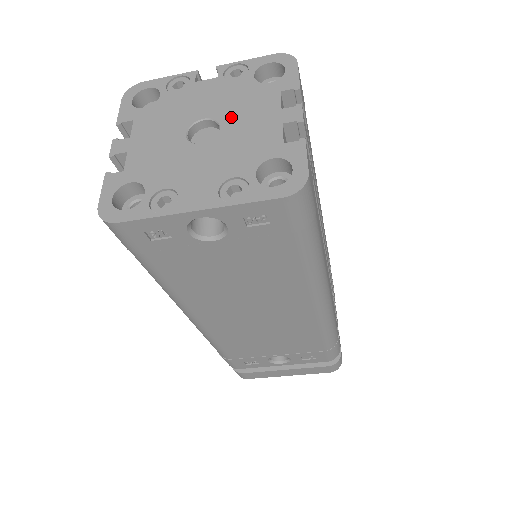
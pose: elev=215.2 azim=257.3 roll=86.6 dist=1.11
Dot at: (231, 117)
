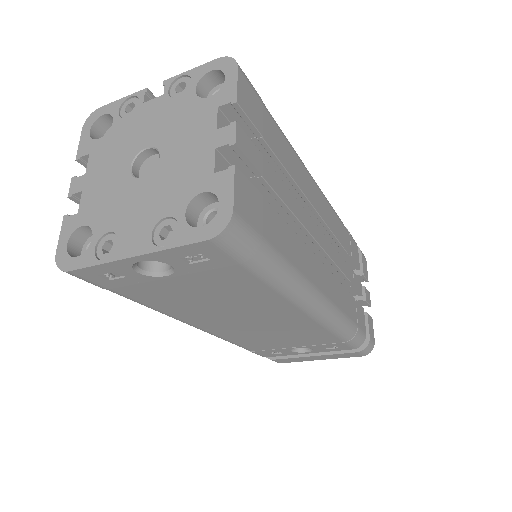
Dot at: (170, 144)
